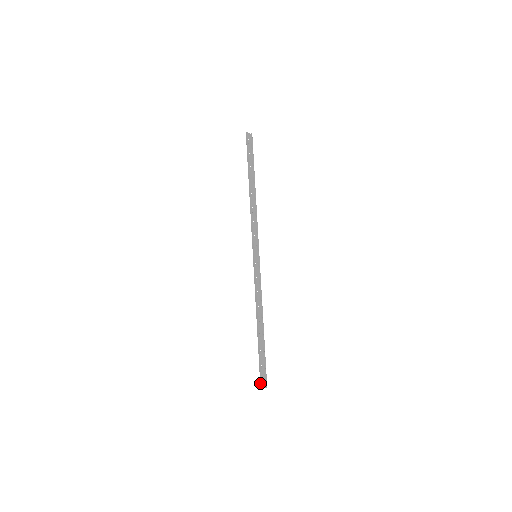
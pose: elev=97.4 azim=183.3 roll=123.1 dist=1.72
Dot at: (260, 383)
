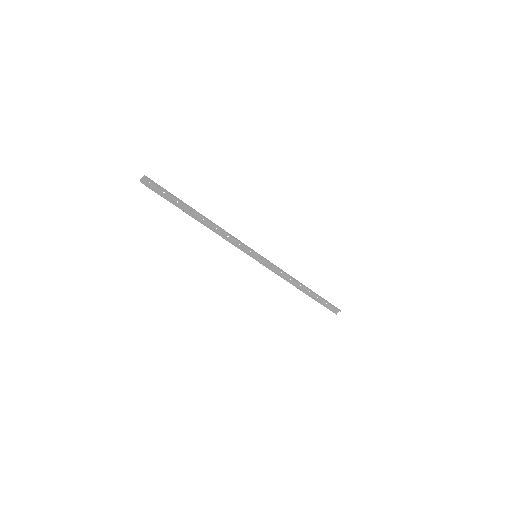
Dot at: (333, 312)
